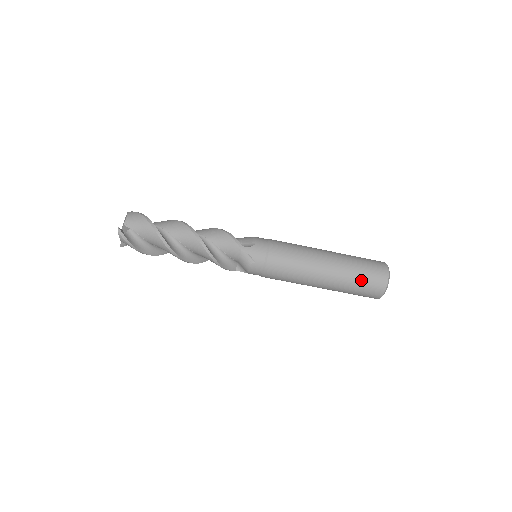
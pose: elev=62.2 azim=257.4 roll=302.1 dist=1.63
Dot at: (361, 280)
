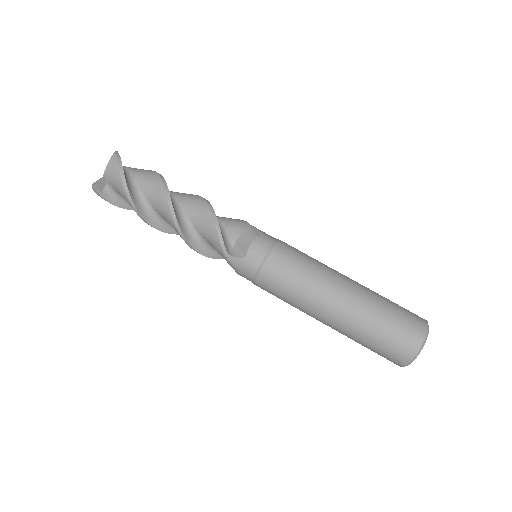
Dot at: (394, 305)
